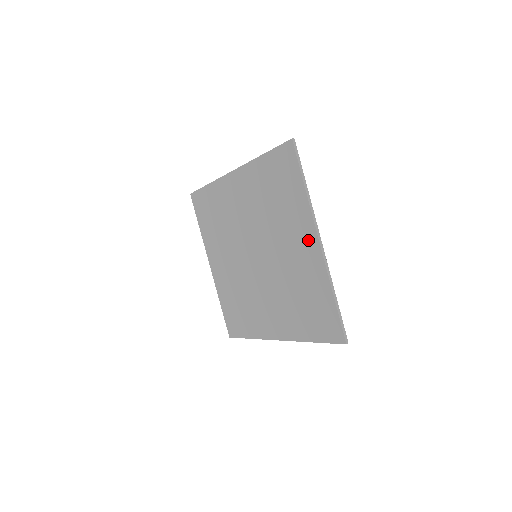
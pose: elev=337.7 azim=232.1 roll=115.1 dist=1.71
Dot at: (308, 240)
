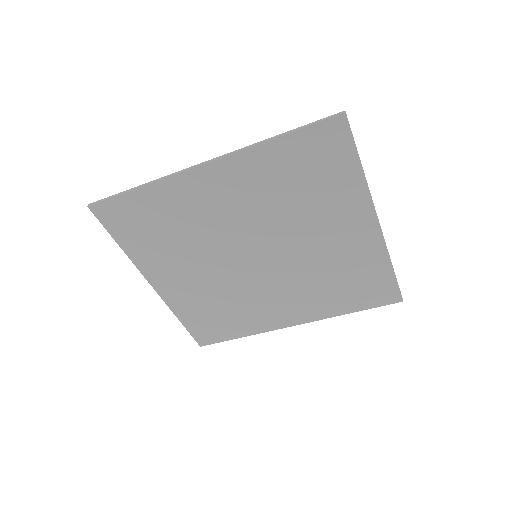
Dot at: (360, 224)
